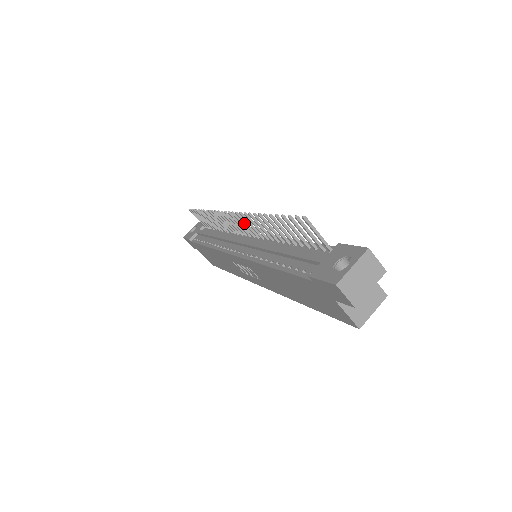
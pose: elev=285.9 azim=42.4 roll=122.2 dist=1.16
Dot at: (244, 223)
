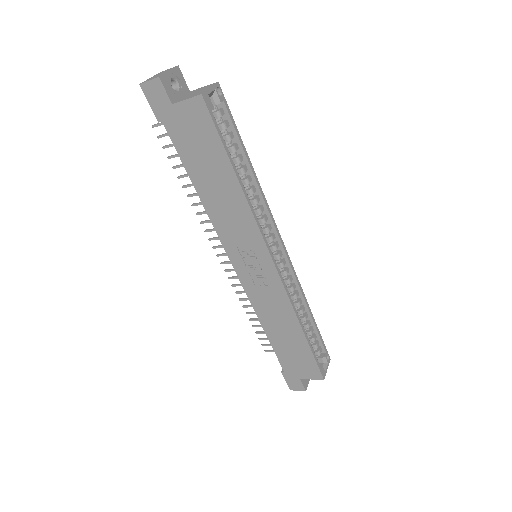
Dot at: occluded
